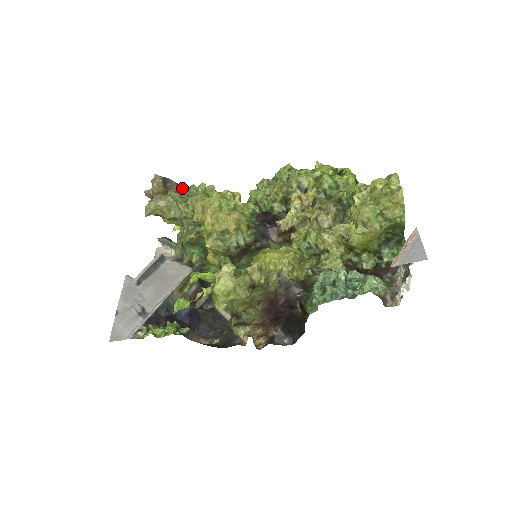
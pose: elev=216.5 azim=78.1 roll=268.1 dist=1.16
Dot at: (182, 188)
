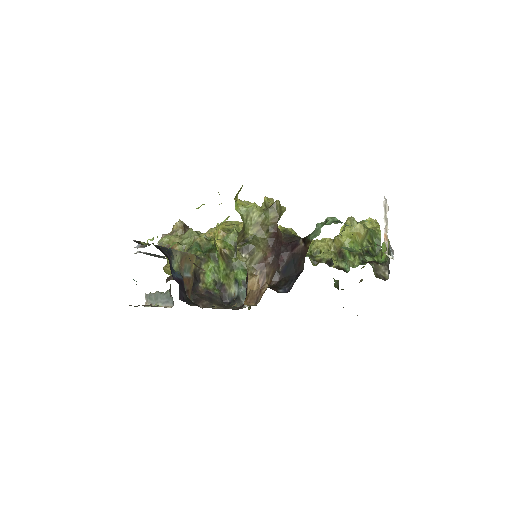
Dot at: occluded
